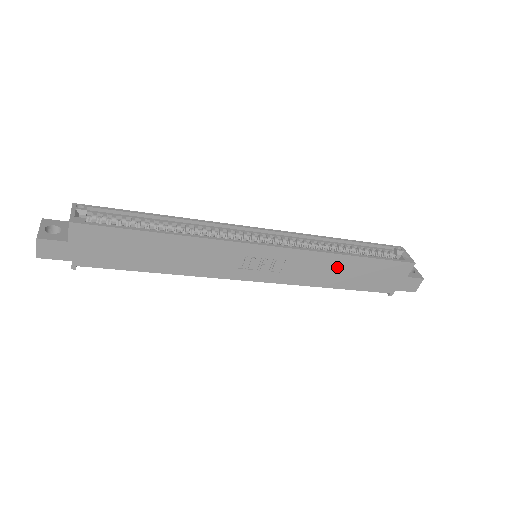
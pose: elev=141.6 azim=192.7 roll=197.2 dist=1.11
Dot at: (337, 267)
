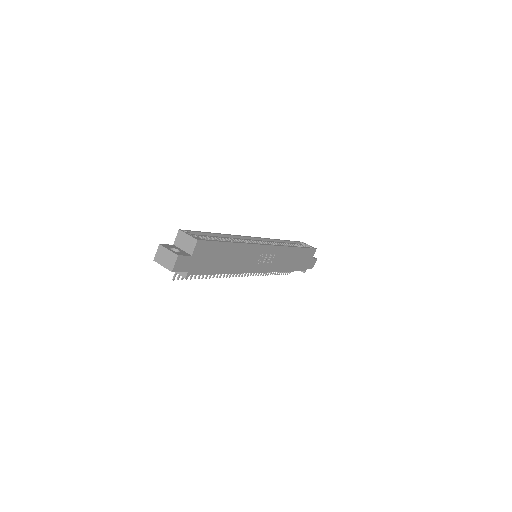
Dot at: (291, 256)
